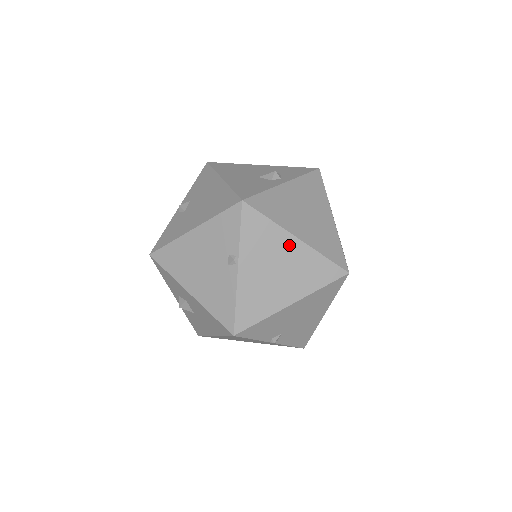
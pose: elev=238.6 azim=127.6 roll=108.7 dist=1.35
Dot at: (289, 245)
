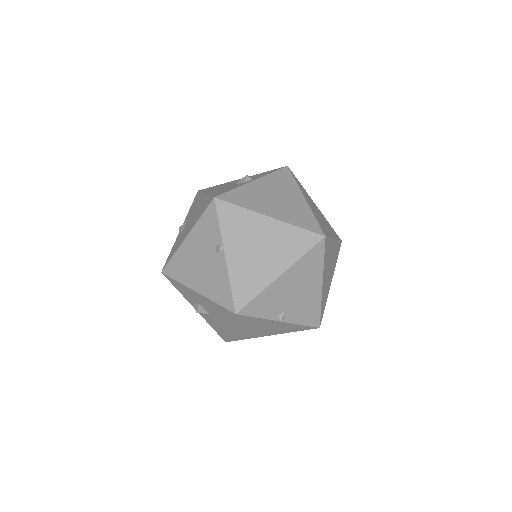
Dot at: (264, 225)
